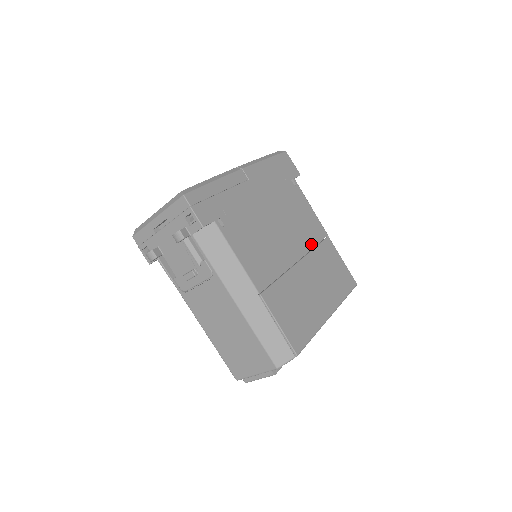
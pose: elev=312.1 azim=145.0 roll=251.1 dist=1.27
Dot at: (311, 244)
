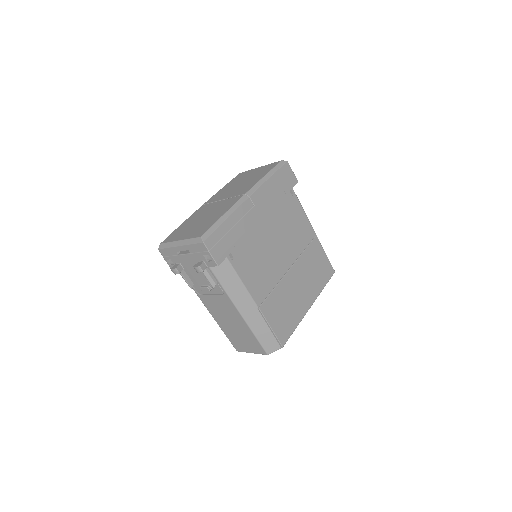
Dot at: (301, 249)
